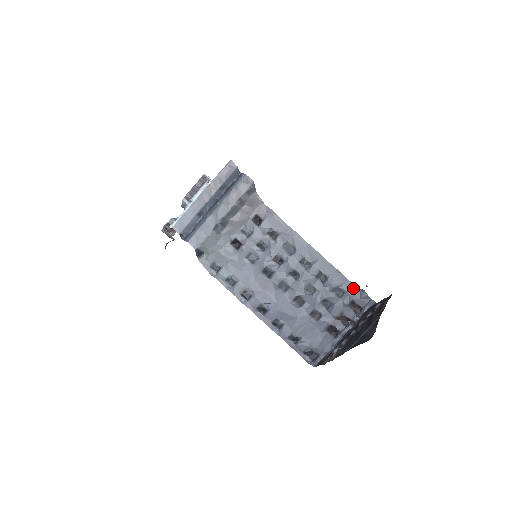
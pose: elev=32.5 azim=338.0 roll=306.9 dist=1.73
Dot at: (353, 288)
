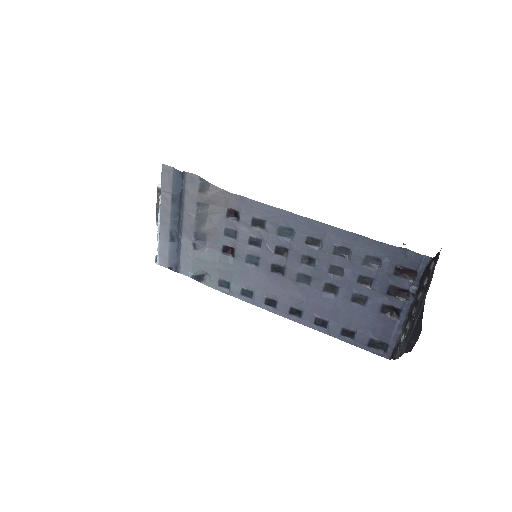
Dot at: (390, 250)
